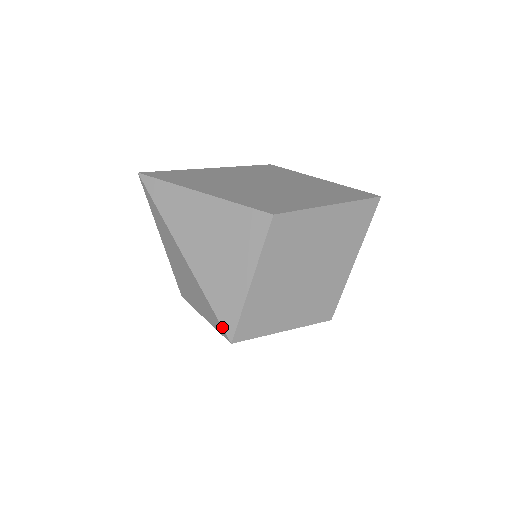
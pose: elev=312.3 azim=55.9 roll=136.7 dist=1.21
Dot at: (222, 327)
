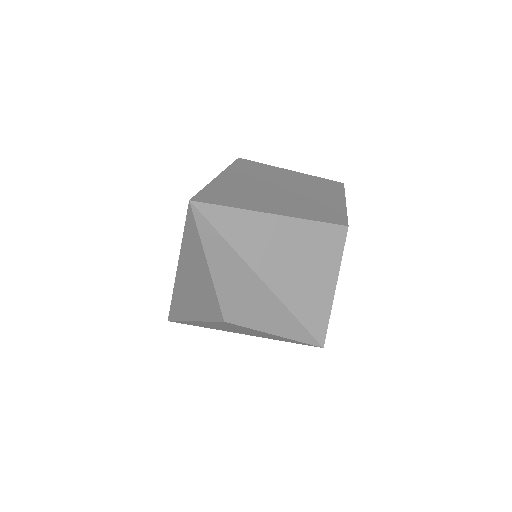
Dot at: (314, 337)
